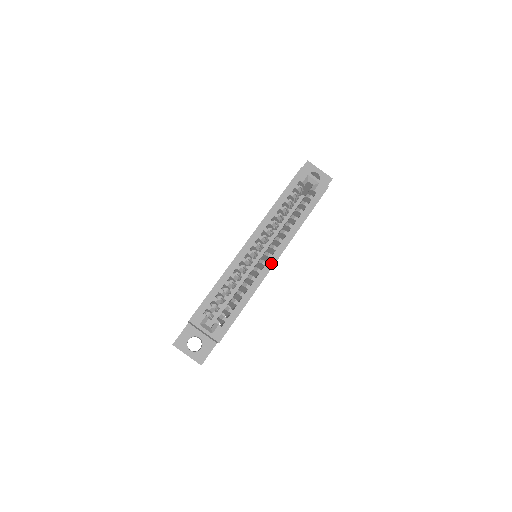
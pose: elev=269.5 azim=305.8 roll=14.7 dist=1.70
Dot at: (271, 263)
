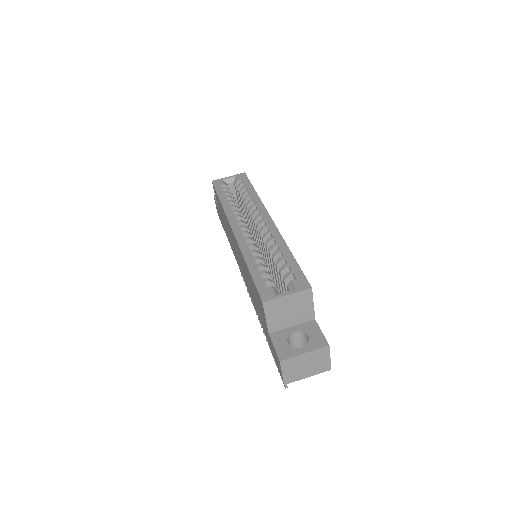
Dot at: (269, 222)
